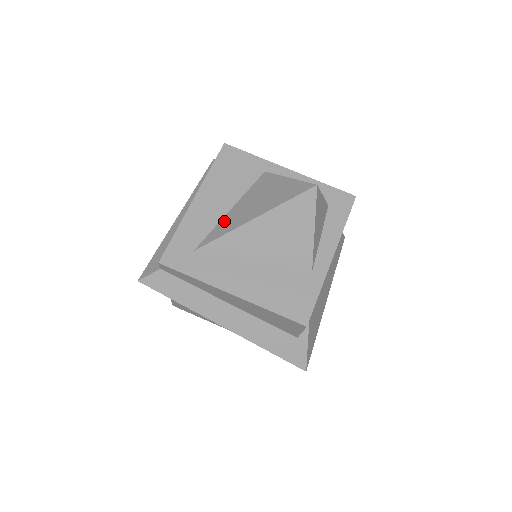
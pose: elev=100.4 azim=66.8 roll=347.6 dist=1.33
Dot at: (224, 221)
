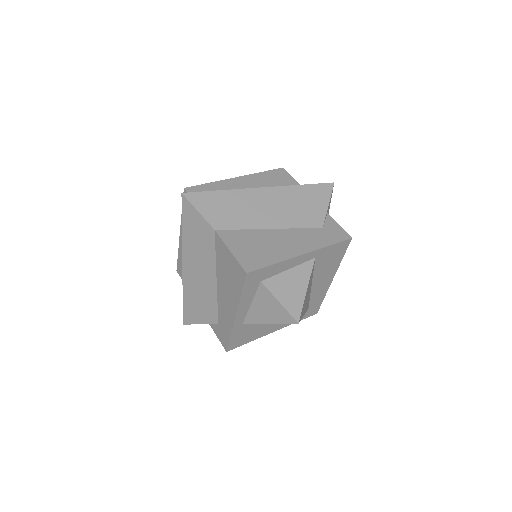
Dot at: occluded
